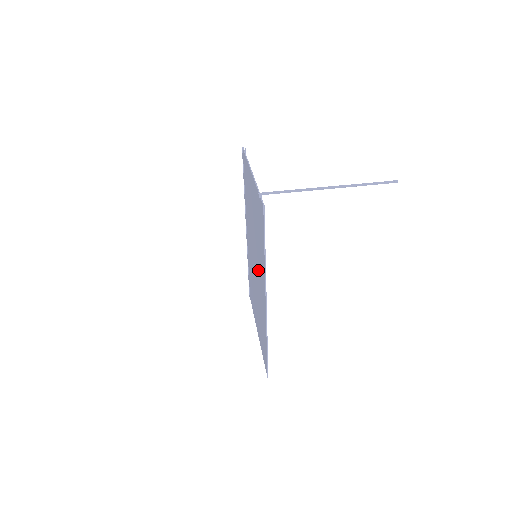
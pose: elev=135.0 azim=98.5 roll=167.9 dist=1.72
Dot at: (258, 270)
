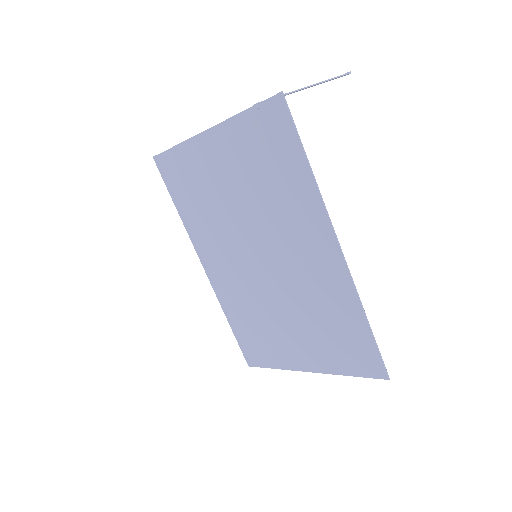
Dot at: (284, 246)
